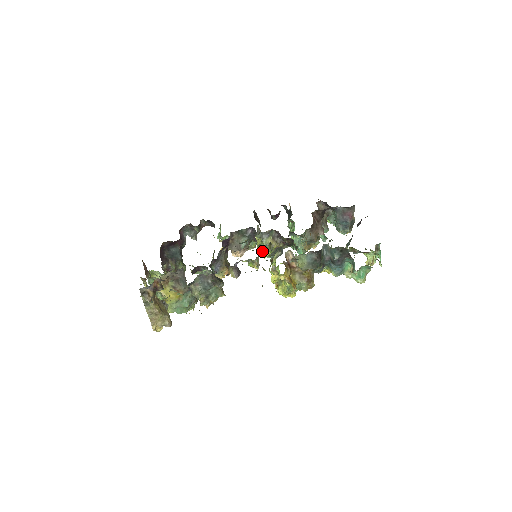
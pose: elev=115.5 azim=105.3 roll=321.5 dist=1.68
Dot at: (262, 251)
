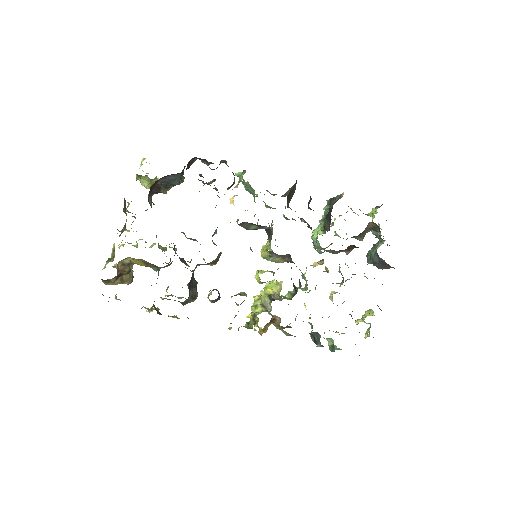
Dot at: (258, 281)
